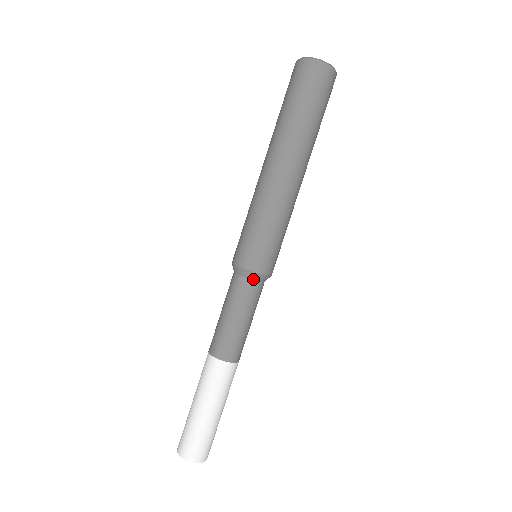
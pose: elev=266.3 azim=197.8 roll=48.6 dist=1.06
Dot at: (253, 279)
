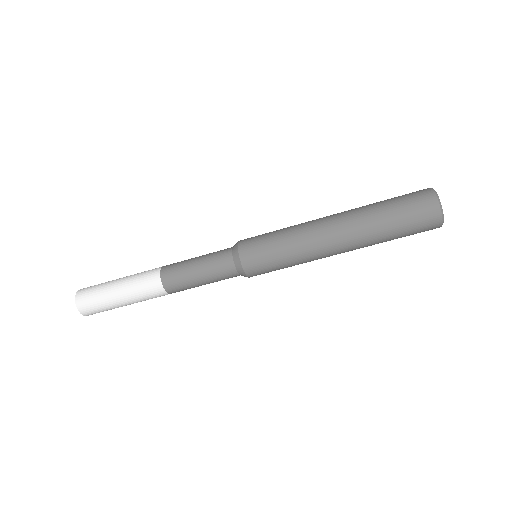
Dot at: (240, 274)
